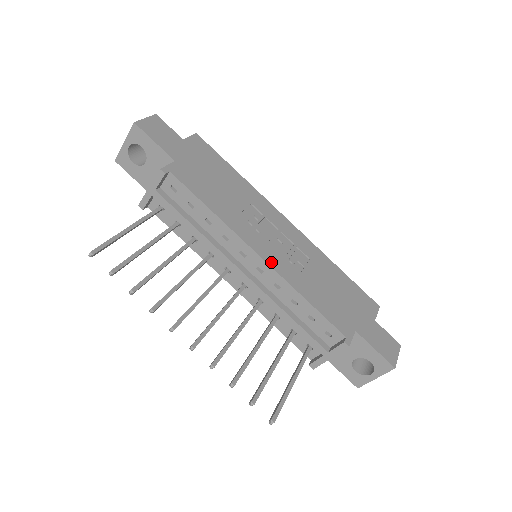
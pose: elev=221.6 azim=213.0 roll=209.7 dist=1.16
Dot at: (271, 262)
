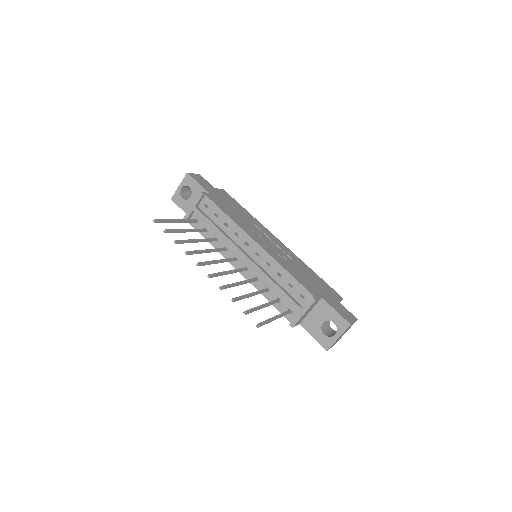
Dot at: (265, 248)
